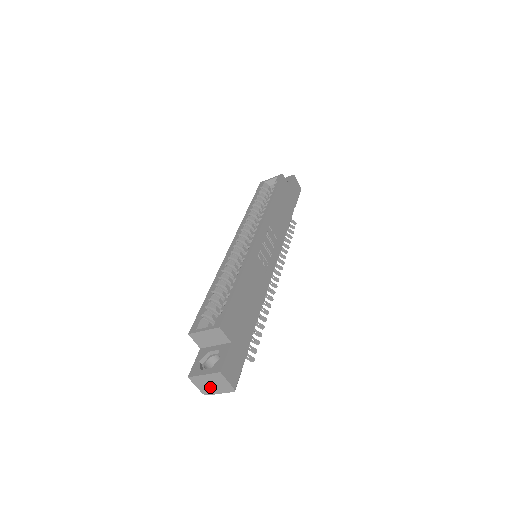
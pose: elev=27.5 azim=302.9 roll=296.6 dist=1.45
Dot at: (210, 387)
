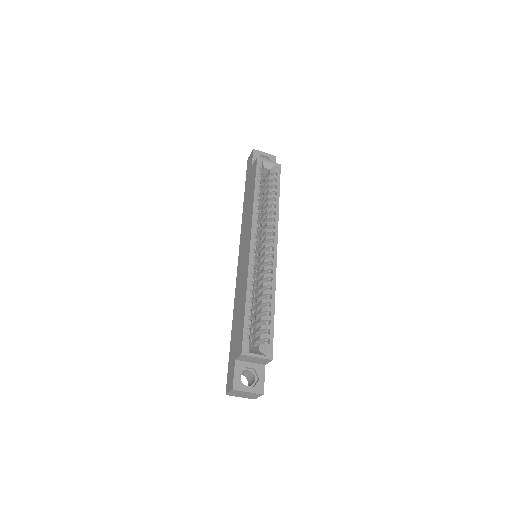
Dot at: (239, 395)
